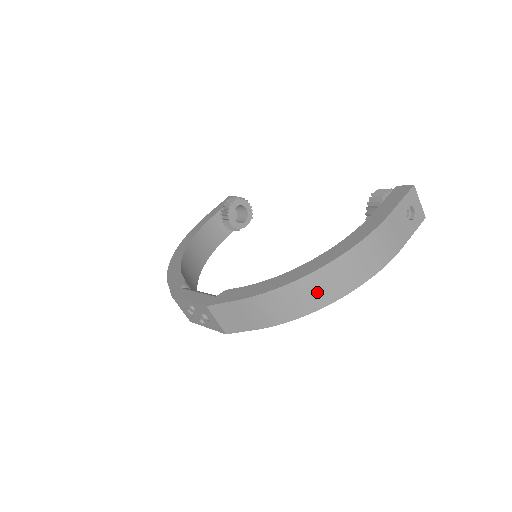
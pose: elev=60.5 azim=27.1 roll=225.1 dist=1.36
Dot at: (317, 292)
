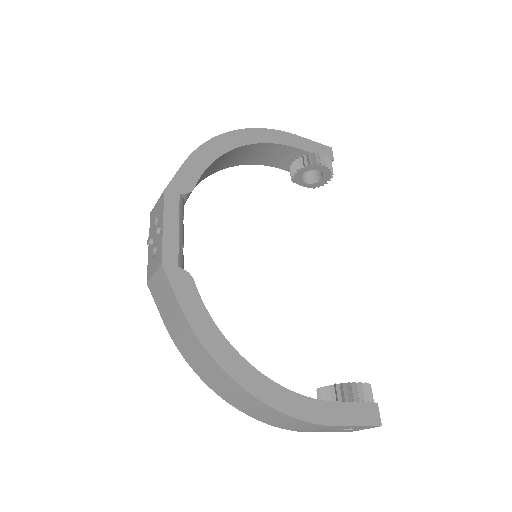
Dot at: (225, 388)
